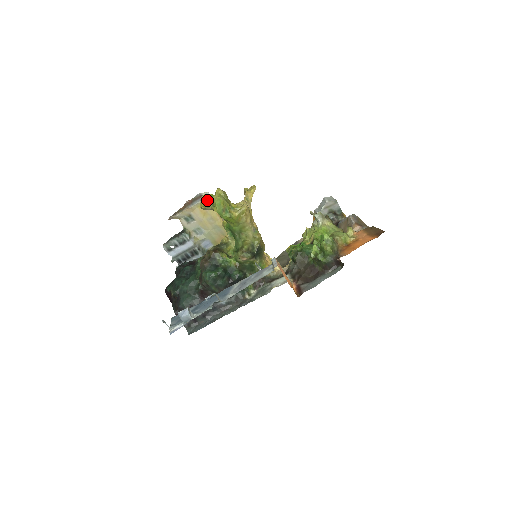
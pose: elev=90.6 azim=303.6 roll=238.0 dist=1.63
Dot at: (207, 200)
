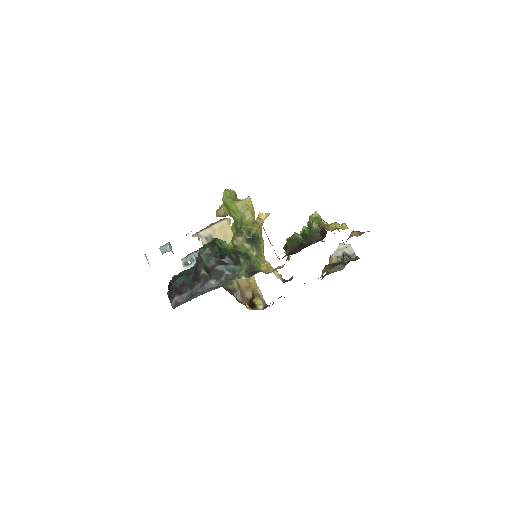
Dot at: occluded
